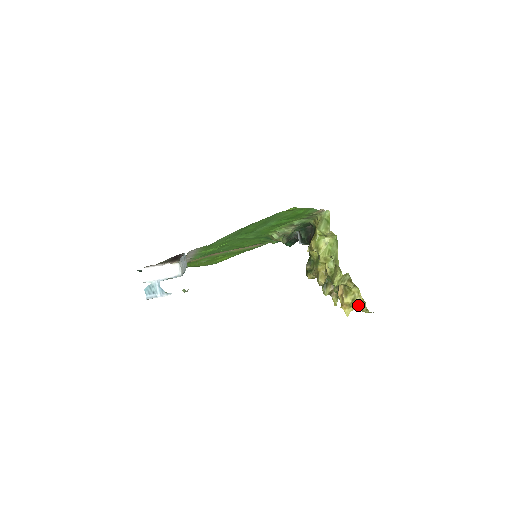
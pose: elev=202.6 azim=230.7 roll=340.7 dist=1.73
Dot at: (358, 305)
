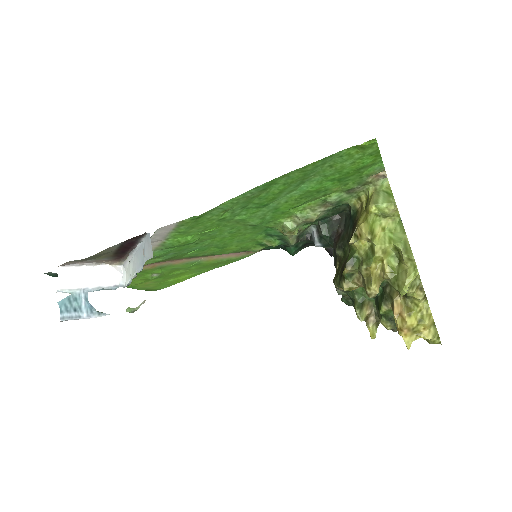
Dot at: (425, 330)
